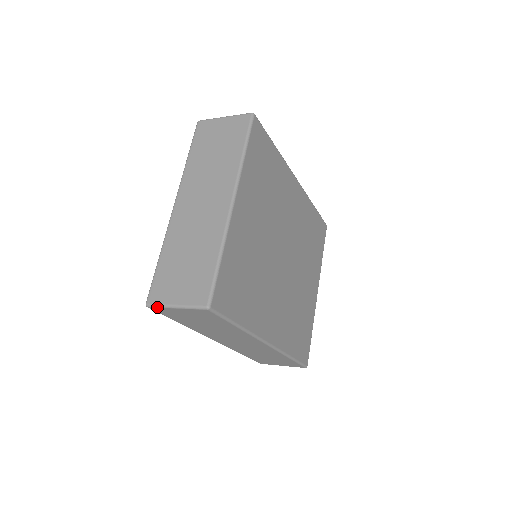
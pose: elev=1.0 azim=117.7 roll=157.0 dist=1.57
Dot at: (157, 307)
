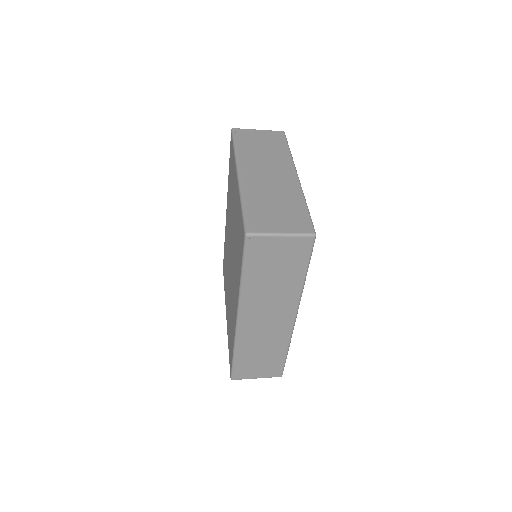
Dot at: (260, 235)
